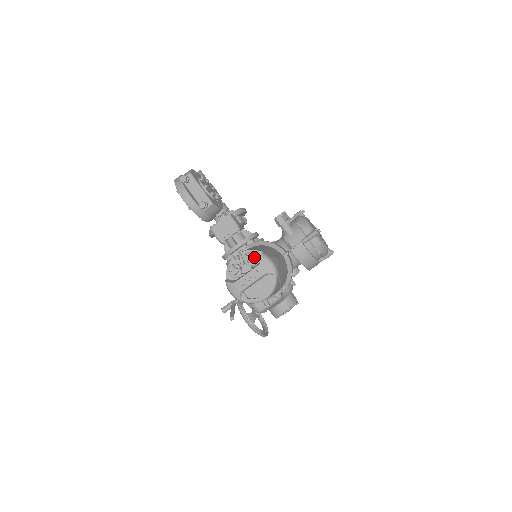
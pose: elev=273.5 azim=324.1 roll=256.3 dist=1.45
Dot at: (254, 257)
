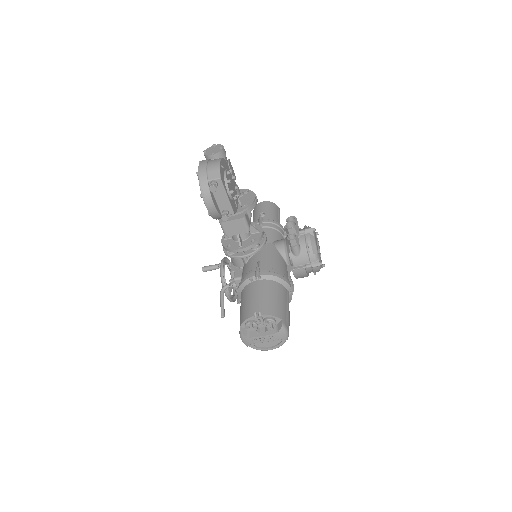
Dot at: (273, 324)
